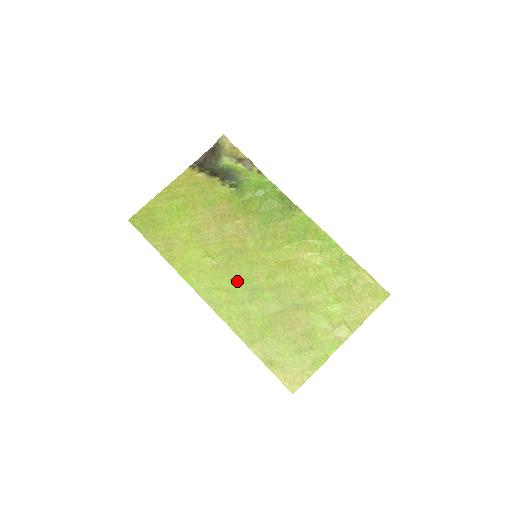
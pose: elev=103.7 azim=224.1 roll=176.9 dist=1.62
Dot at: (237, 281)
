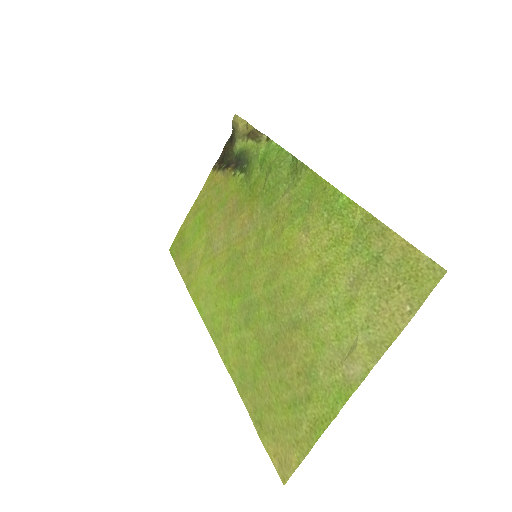
Dot at: (236, 297)
